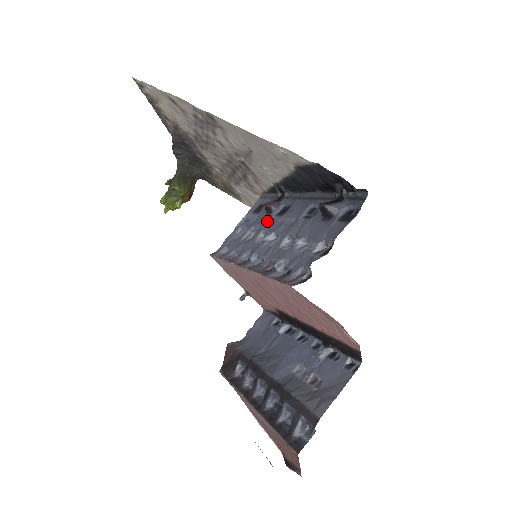
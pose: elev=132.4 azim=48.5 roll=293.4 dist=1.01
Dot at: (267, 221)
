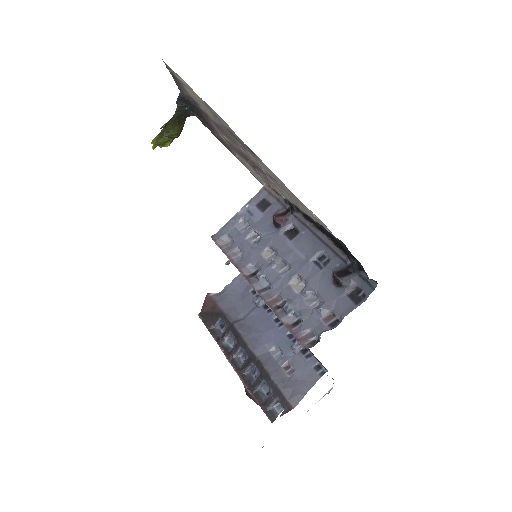
Dot at: (274, 235)
